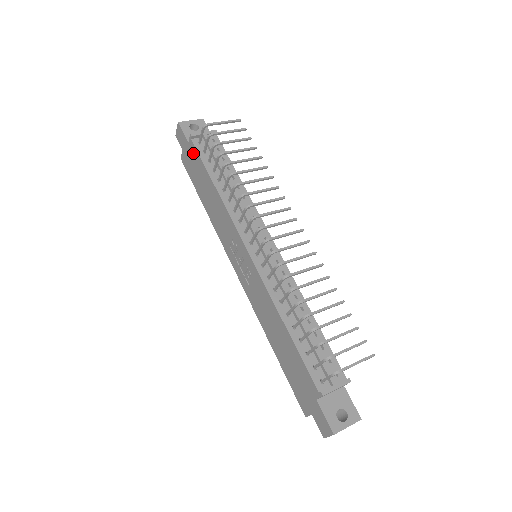
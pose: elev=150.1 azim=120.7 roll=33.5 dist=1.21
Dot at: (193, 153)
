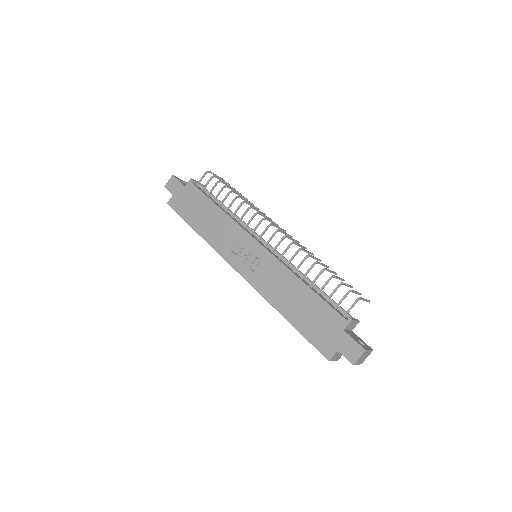
Dot at: (191, 192)
